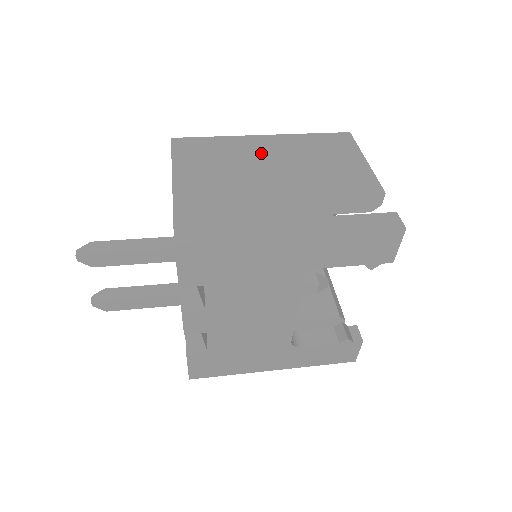
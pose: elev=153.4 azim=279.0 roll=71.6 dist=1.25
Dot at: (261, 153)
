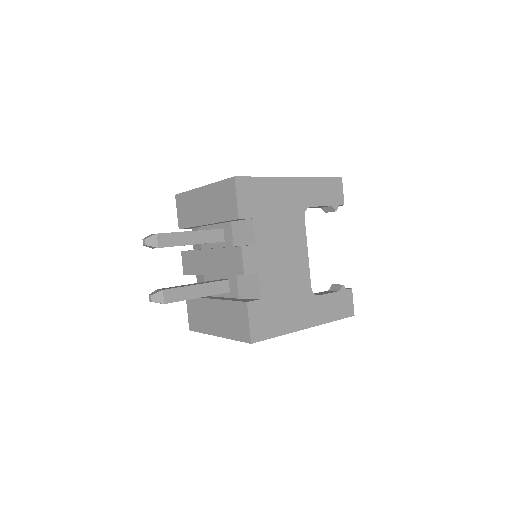
Dot at: occluded
